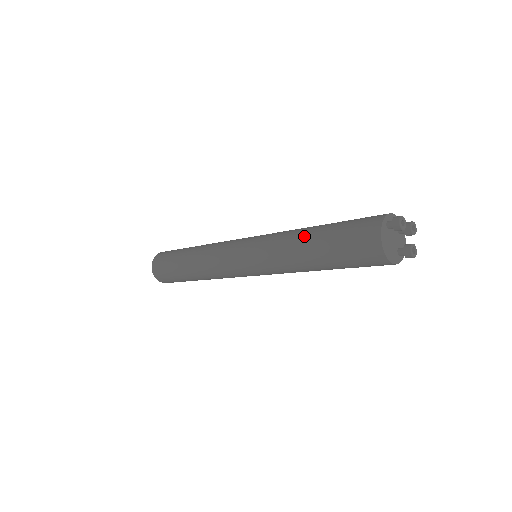
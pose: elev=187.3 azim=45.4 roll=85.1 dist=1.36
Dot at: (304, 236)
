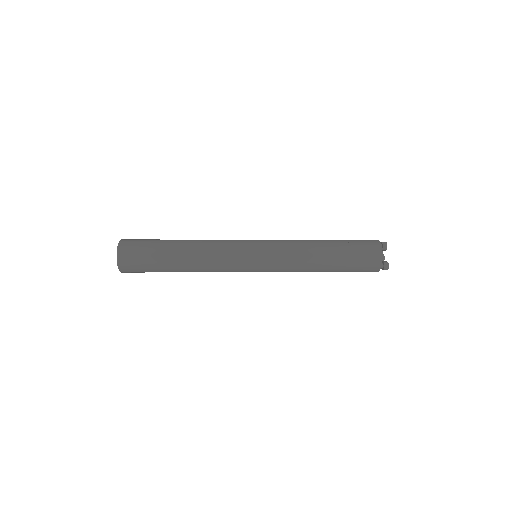
Dot at: (319, 240)
